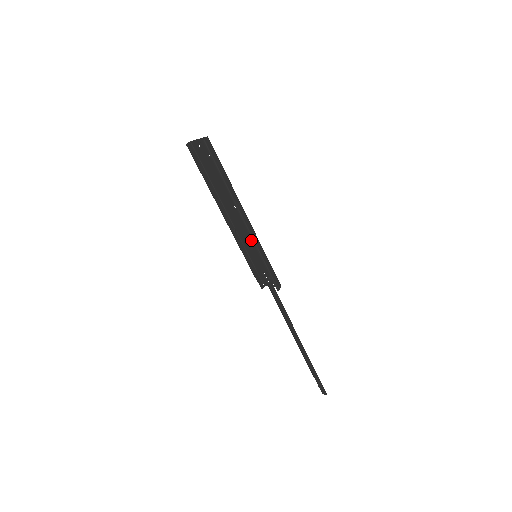
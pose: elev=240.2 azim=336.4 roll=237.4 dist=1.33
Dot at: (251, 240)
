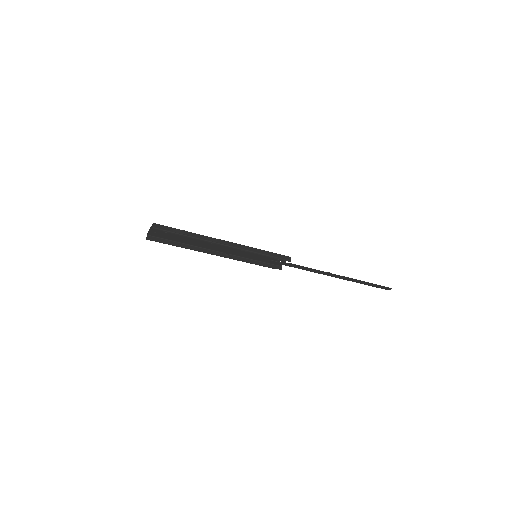
Dot at: occluded
